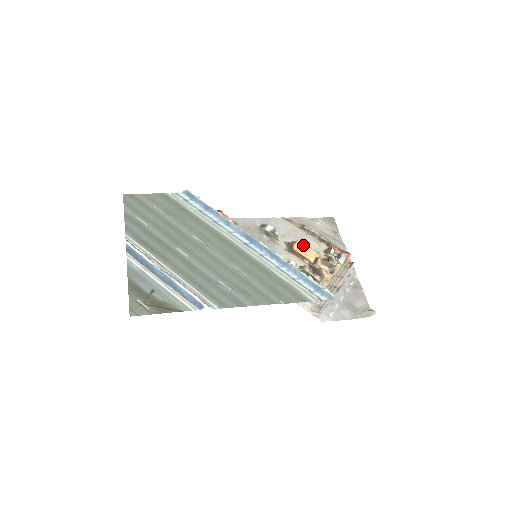
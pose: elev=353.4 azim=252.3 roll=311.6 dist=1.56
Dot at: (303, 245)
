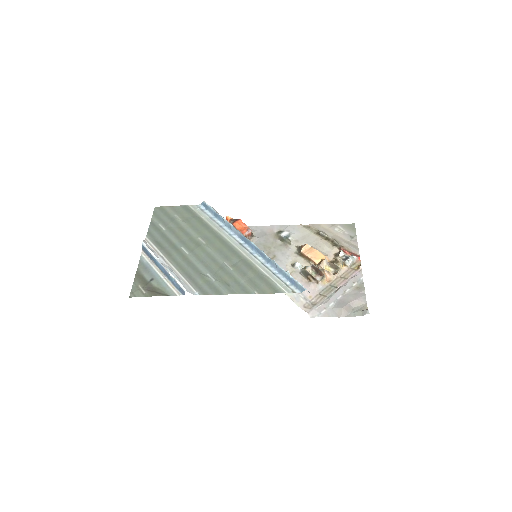
Dot at: (312, 248)
